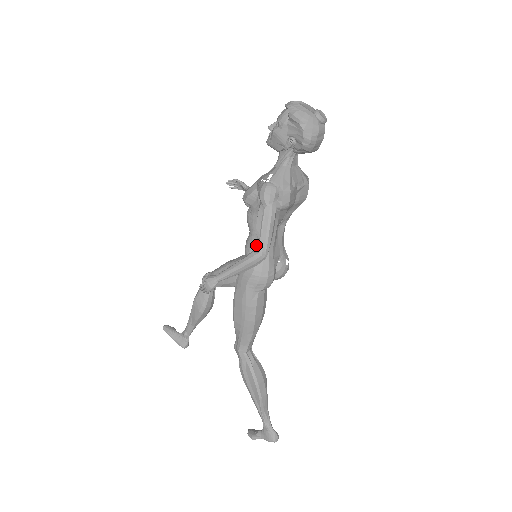
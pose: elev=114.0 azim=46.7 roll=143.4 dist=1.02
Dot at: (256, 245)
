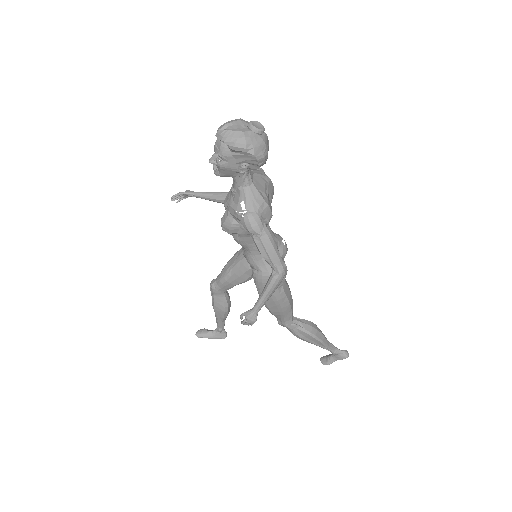
Dot at: (258, 256)
